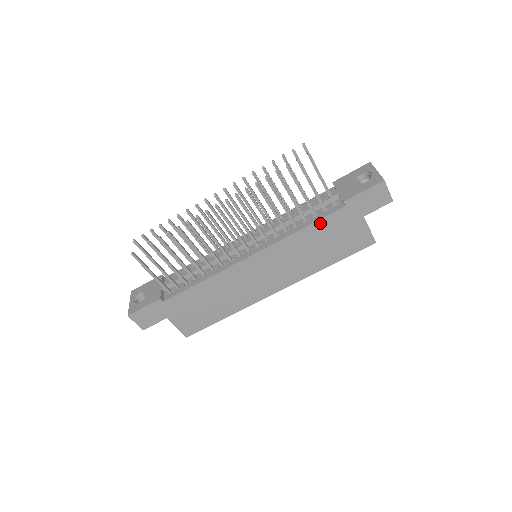
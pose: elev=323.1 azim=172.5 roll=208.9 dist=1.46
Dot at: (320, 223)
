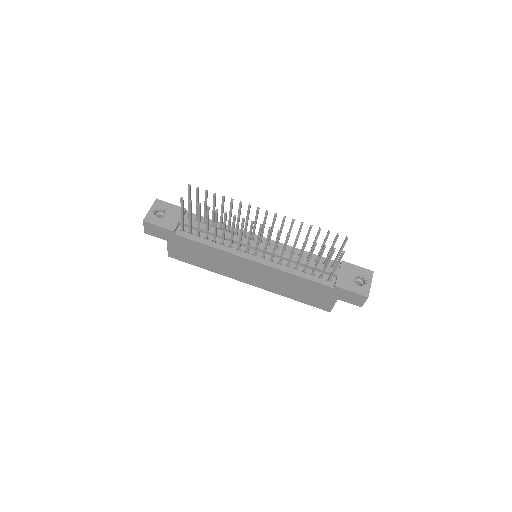
Dot at: (311, 282)
